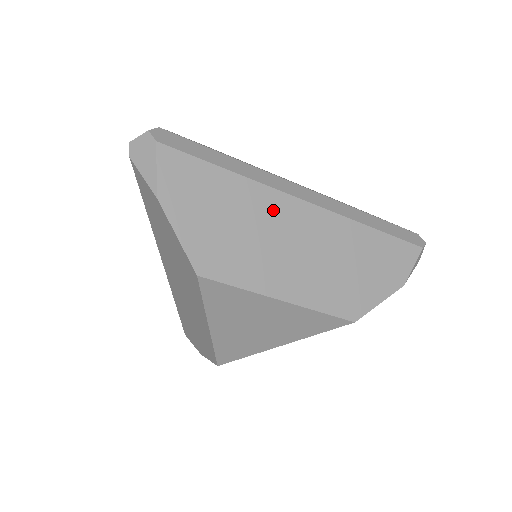
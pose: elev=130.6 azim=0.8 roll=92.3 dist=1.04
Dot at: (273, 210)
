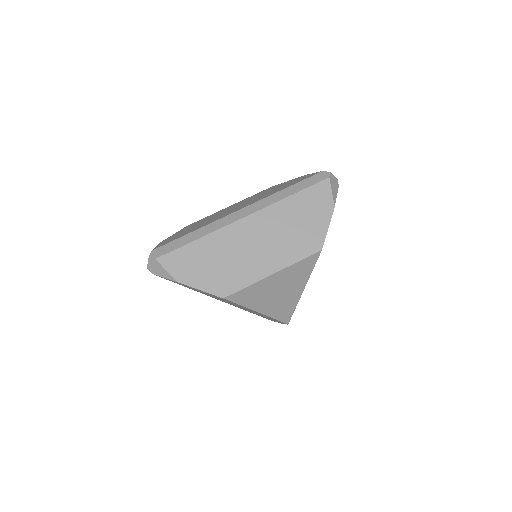
Dot at: (232, 237)
